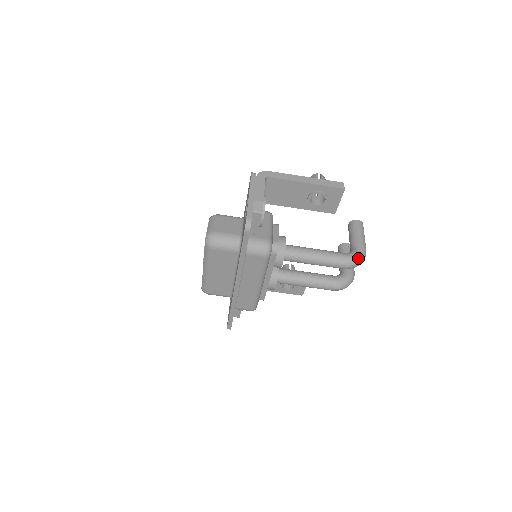
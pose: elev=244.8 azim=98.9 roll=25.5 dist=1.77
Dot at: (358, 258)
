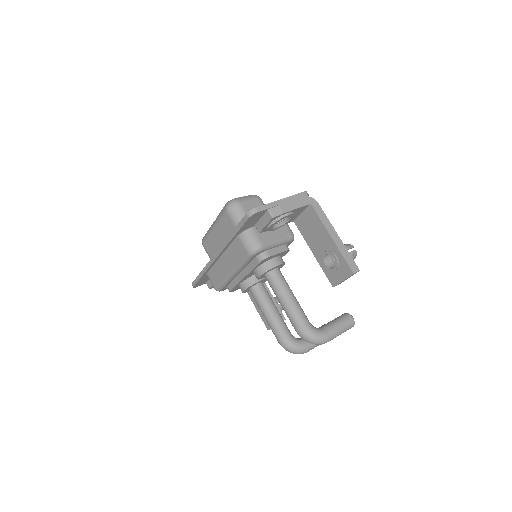
Dot at: (314, 336)
